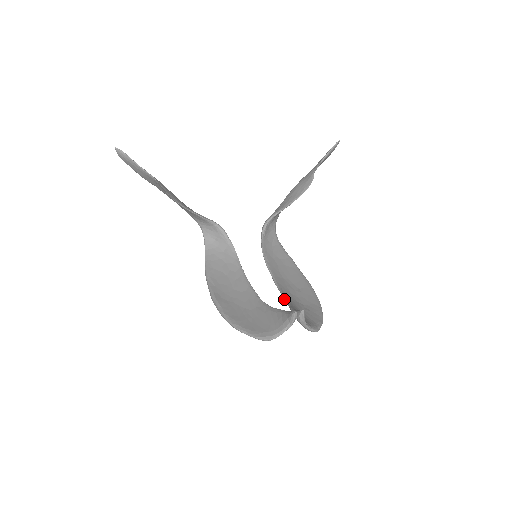
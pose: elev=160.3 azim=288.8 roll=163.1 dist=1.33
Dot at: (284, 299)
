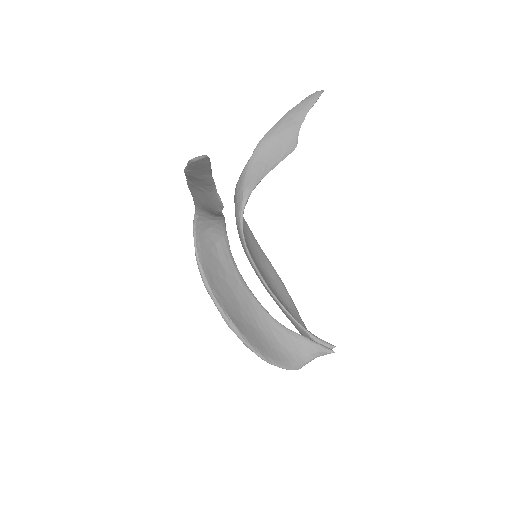
Dot at: (281, 307)
